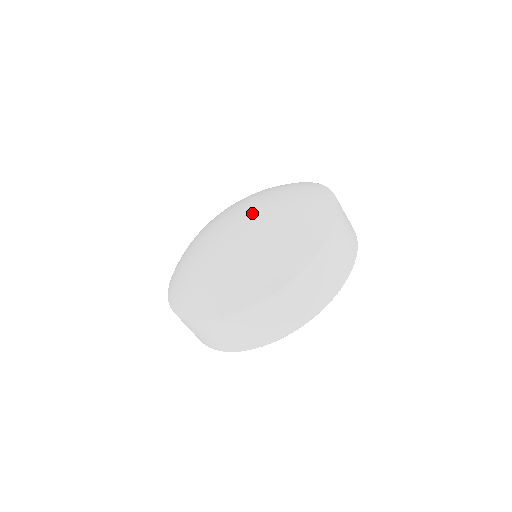
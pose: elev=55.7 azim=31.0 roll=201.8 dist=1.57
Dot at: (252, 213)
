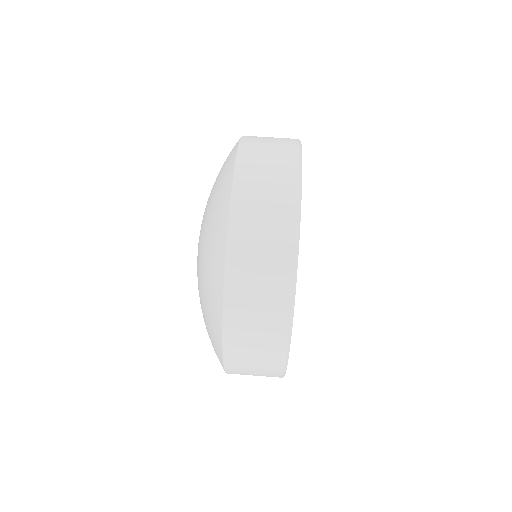
Dot at: occluded
